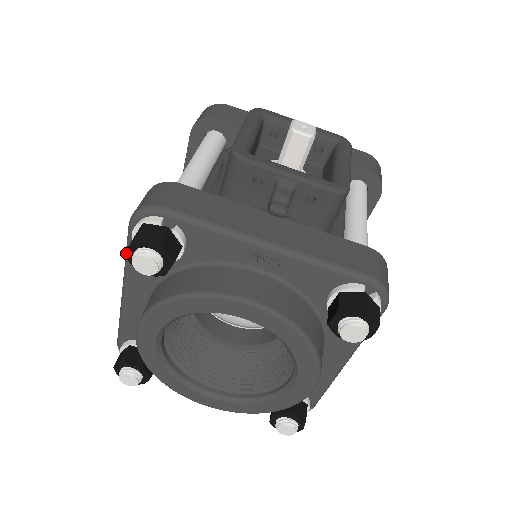
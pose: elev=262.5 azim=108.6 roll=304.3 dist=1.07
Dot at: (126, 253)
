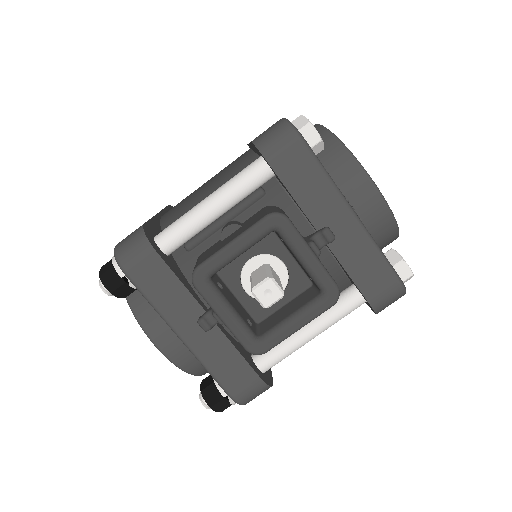
Dot at: (100, 270)
